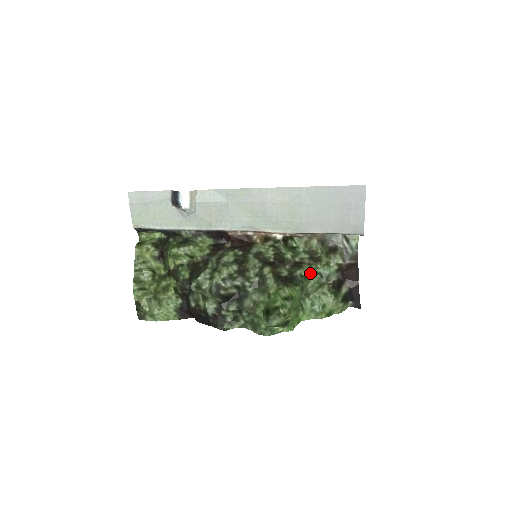
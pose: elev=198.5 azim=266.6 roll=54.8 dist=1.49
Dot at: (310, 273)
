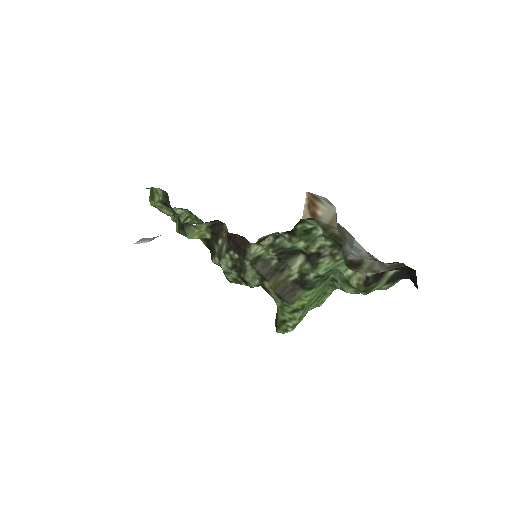
Dot at: (332, 267)
